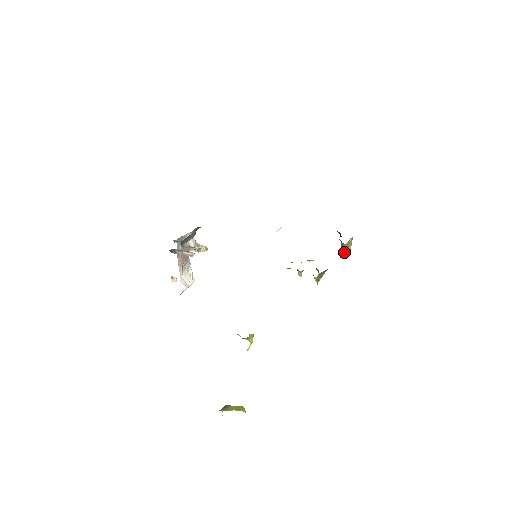
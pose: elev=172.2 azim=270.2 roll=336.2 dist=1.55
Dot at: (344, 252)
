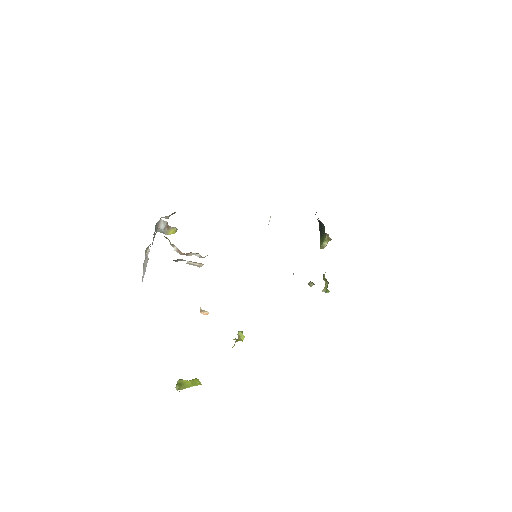
Dot at: (326, 245)
